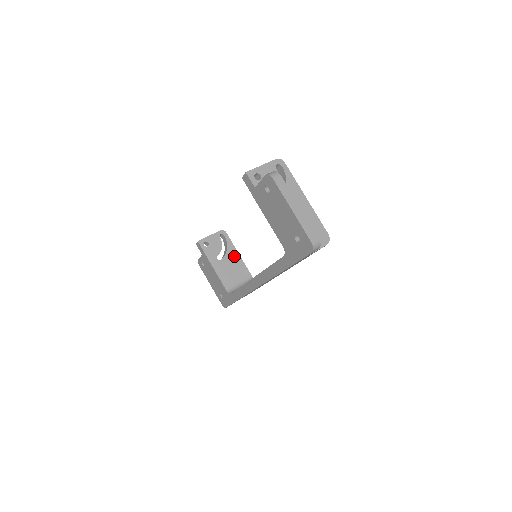
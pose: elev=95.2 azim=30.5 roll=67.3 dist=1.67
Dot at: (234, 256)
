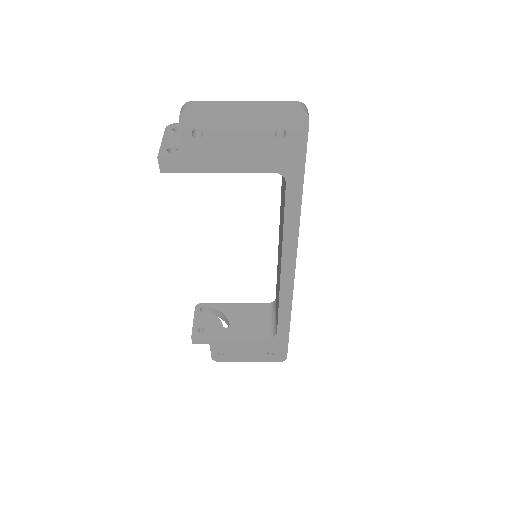
Dot at: (234, 309)
